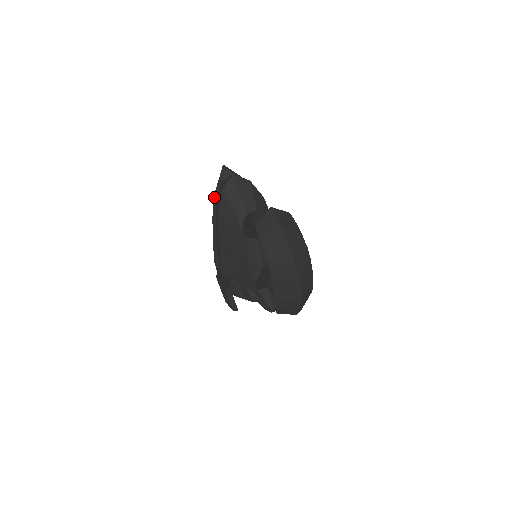
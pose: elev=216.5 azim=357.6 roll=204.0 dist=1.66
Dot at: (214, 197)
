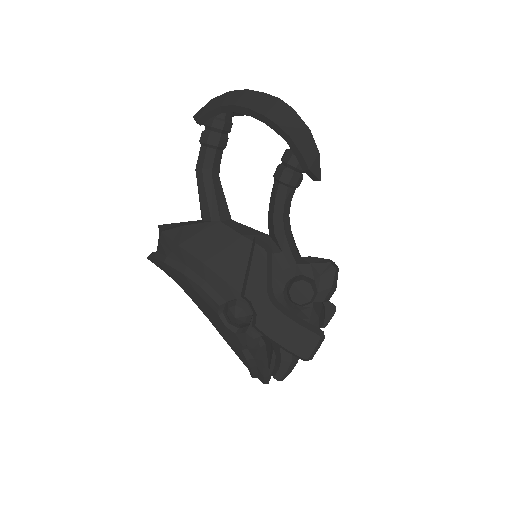
Dot at: (163, 260)
